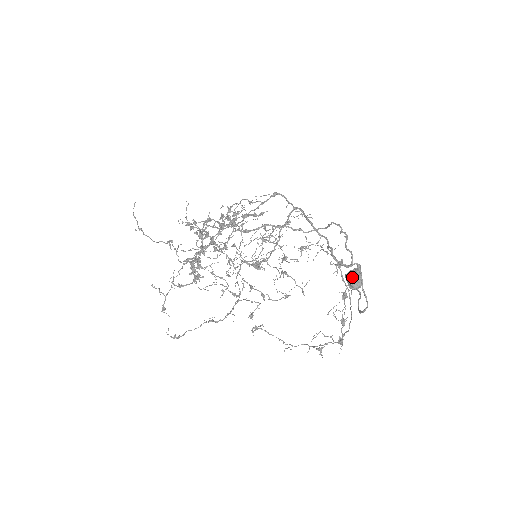
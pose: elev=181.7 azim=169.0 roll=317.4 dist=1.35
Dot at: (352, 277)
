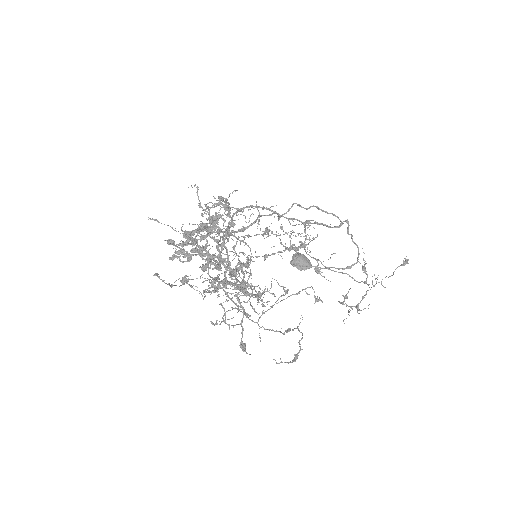
Dot at: (303, 258)
